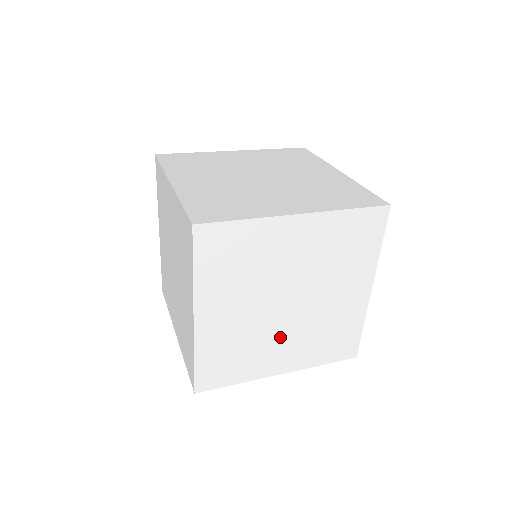
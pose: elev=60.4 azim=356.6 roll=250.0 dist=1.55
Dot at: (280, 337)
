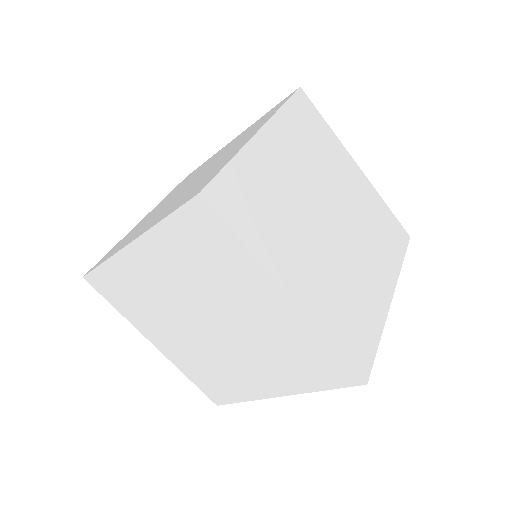
Dot at: (238, 359)
